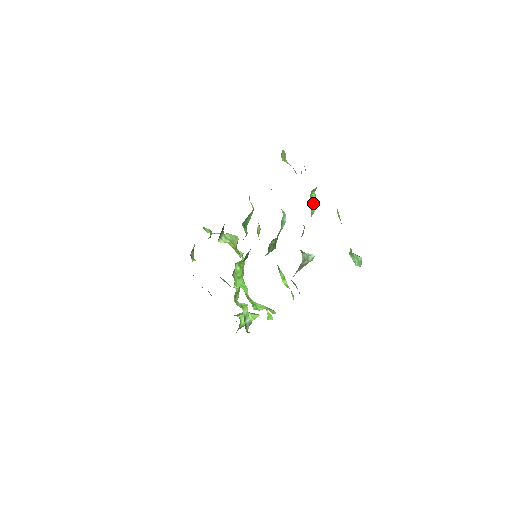
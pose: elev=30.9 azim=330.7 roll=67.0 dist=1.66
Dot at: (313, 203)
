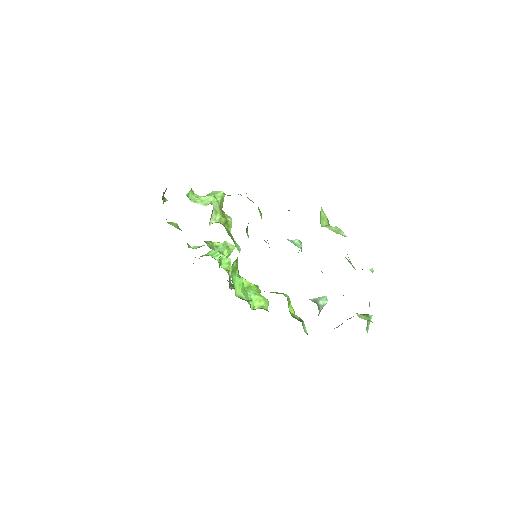
Dot at: occluded
